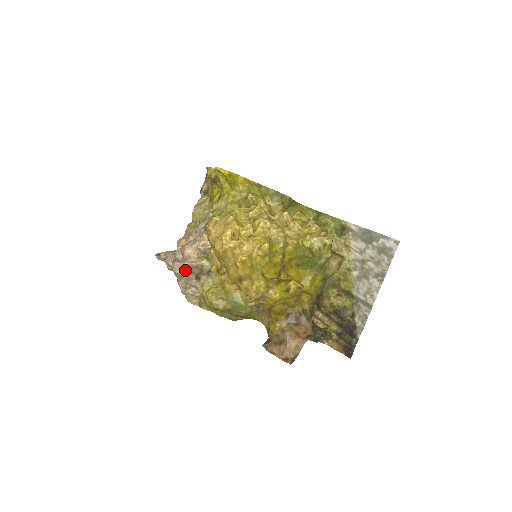
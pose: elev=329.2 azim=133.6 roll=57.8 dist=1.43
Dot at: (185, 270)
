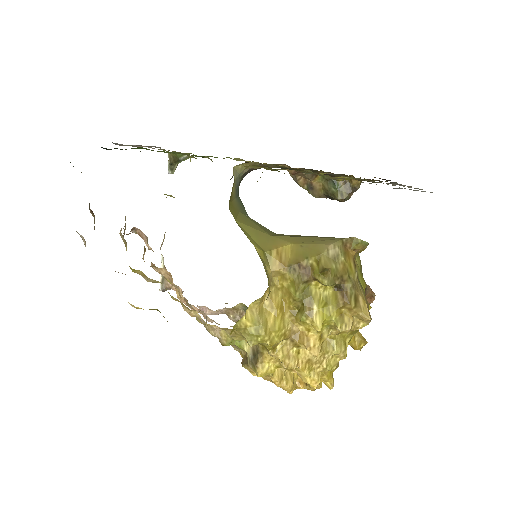
Dot at: occluded
